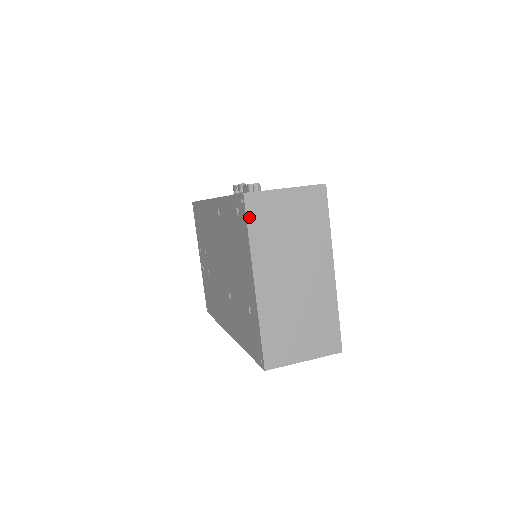
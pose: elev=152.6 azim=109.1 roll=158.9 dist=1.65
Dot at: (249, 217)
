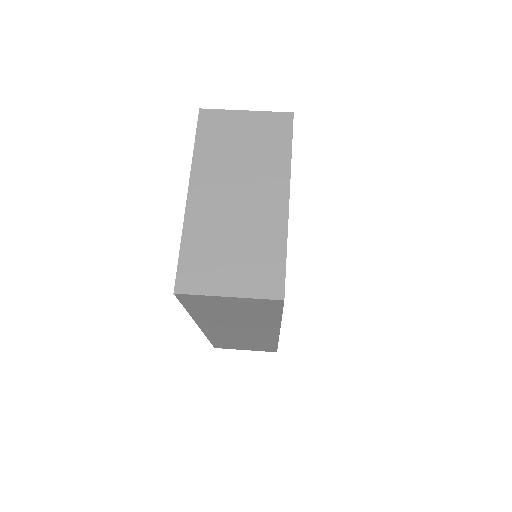
Dot at: (200, 130)
